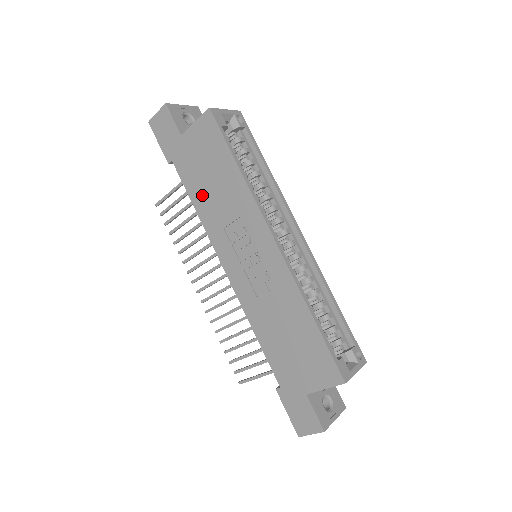
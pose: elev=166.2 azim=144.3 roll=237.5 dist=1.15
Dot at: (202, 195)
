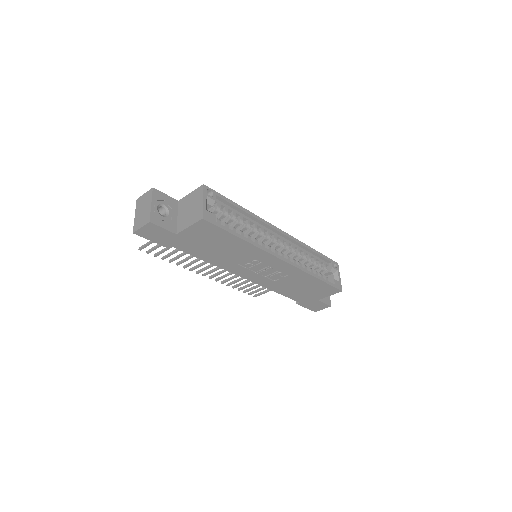
Dot at: (212, 256)
